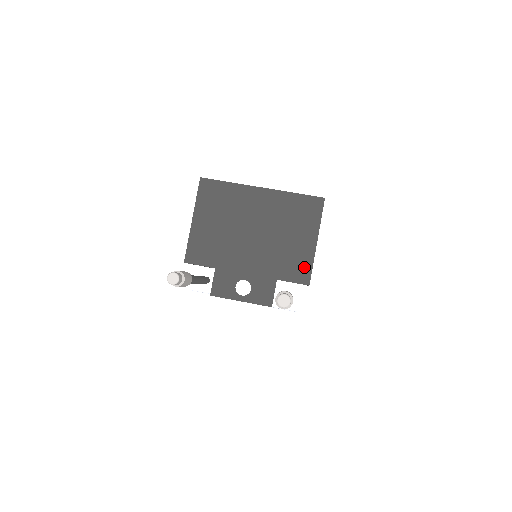
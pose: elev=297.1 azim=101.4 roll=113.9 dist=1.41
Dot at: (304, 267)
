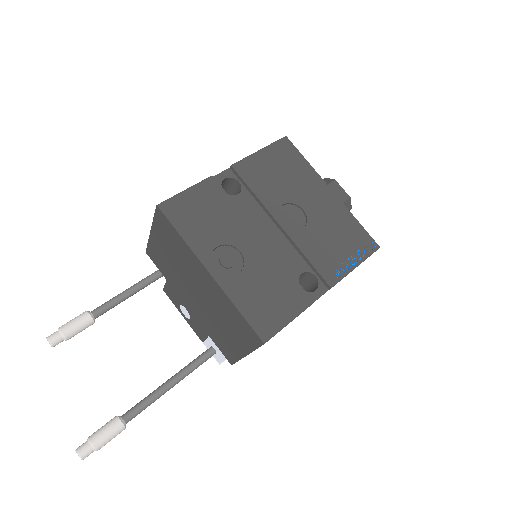
Dot at: (231, 354)
